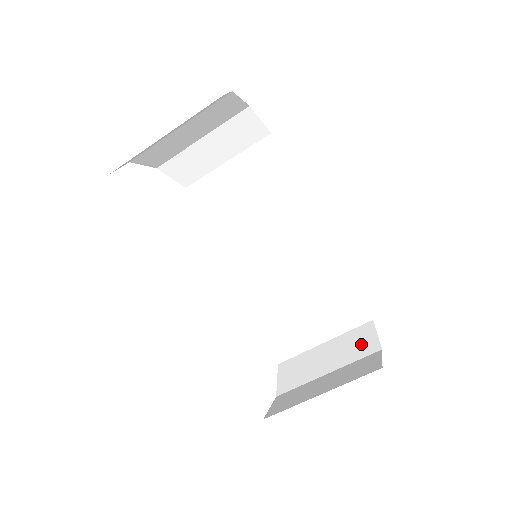
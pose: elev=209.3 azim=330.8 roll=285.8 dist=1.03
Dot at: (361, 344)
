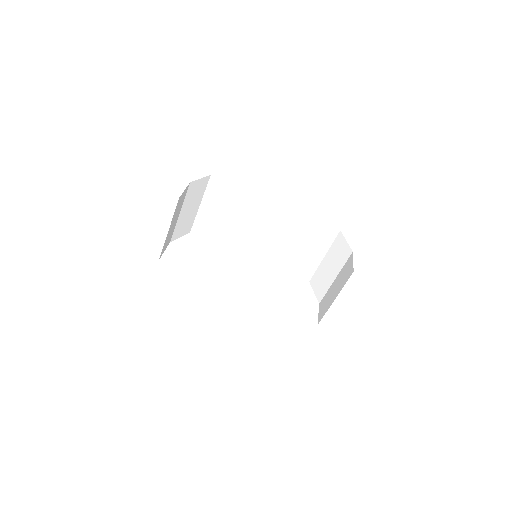
Dot at: occluded
